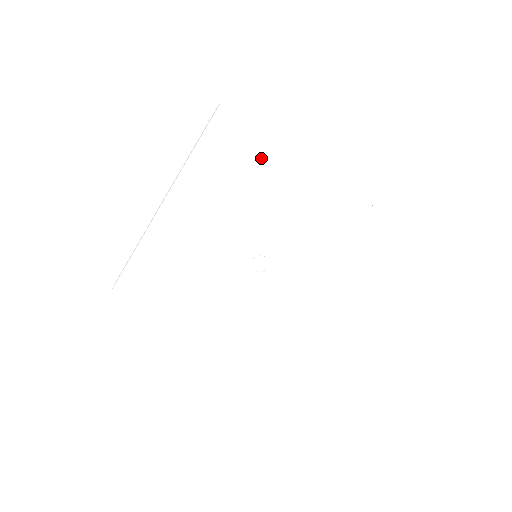
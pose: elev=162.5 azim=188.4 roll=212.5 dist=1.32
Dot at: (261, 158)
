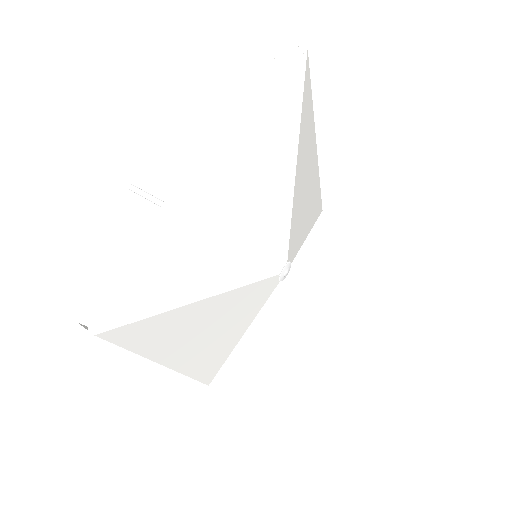
Dot at: (307, 136)
